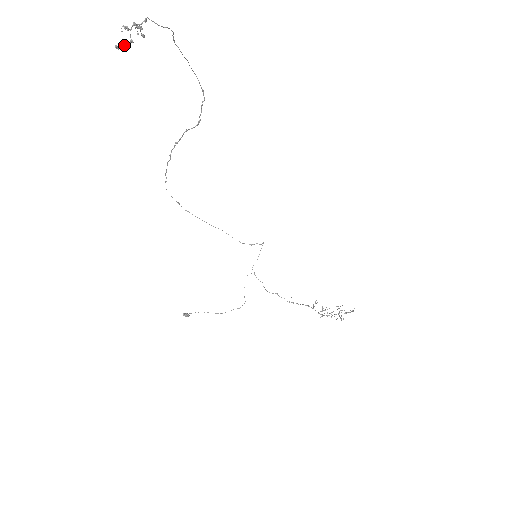
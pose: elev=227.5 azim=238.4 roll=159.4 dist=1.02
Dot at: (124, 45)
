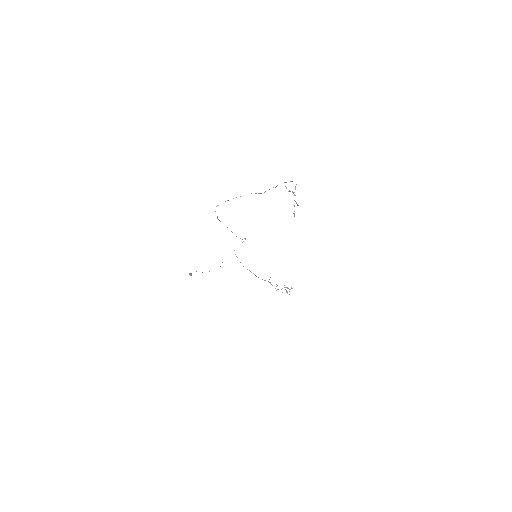
Dot at: (294, 211)
